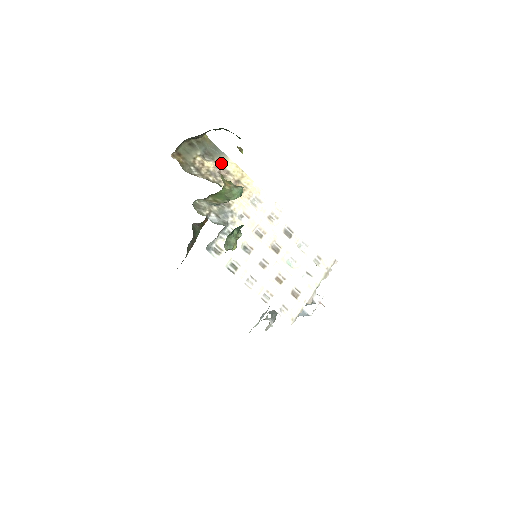
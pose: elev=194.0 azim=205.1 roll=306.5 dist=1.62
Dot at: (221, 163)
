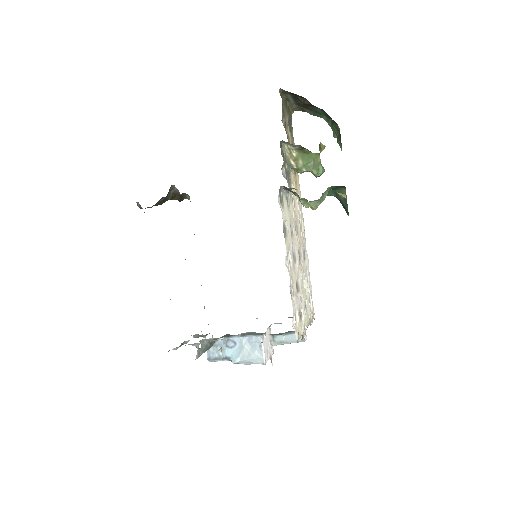
Dot at: (293, 144)
